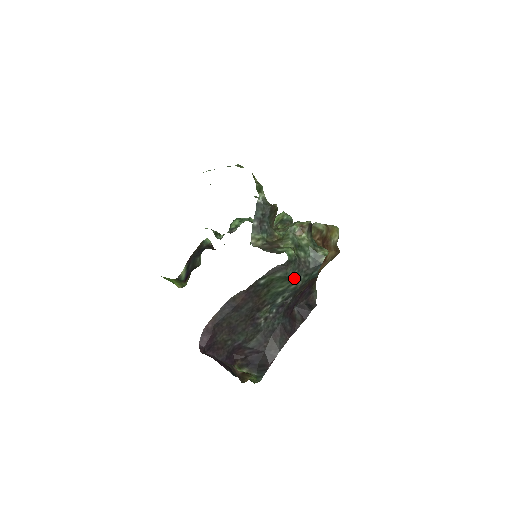
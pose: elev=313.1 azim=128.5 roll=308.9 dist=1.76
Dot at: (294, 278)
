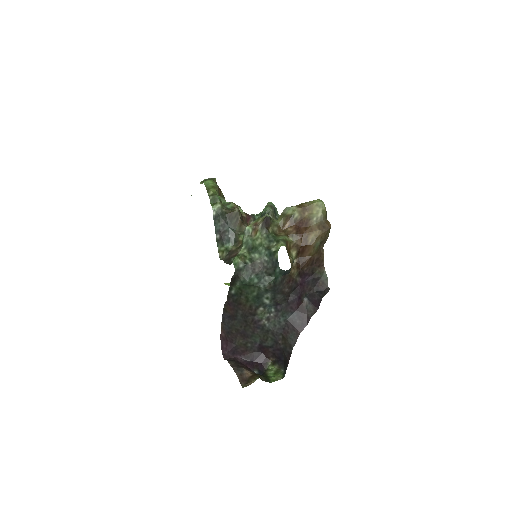
Dot at: (257, 282)
